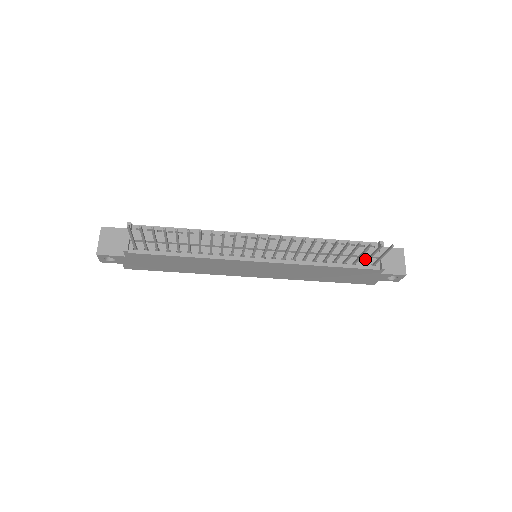
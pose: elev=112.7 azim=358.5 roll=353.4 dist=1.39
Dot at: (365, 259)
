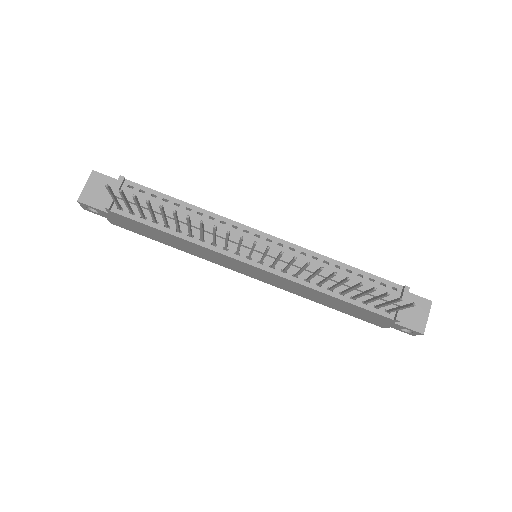
Dot at: (380, 301)
